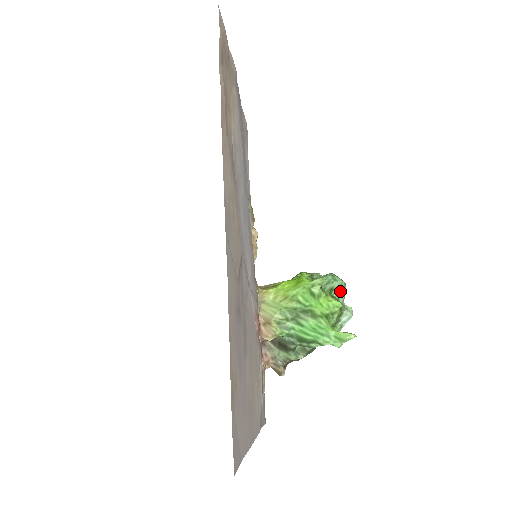
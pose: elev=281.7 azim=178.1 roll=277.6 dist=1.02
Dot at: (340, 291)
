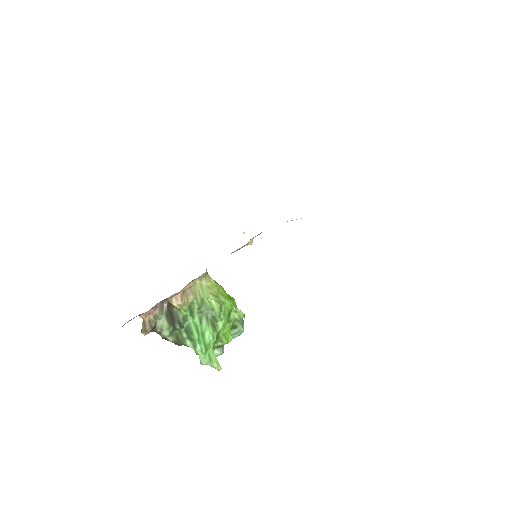
Dot at: (235, 334)
